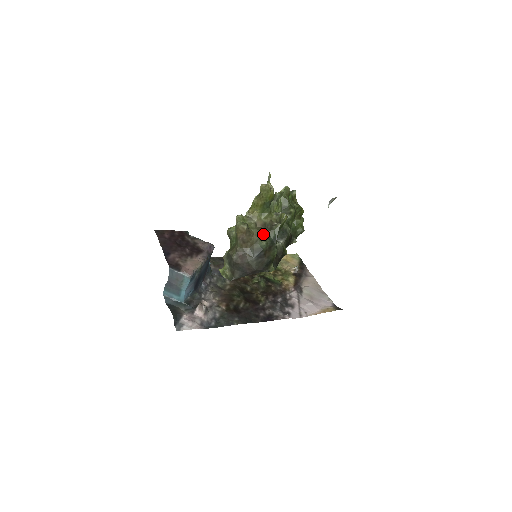
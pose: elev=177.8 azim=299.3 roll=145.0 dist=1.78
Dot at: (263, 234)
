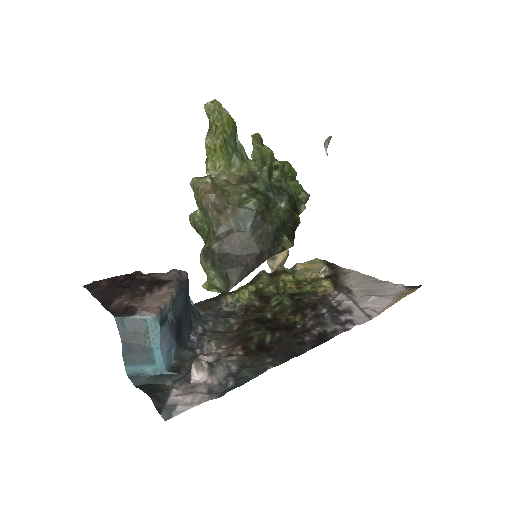
Dot at: (245, 189)
